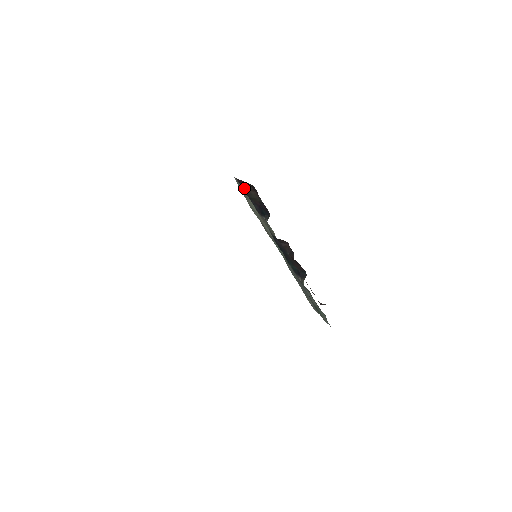
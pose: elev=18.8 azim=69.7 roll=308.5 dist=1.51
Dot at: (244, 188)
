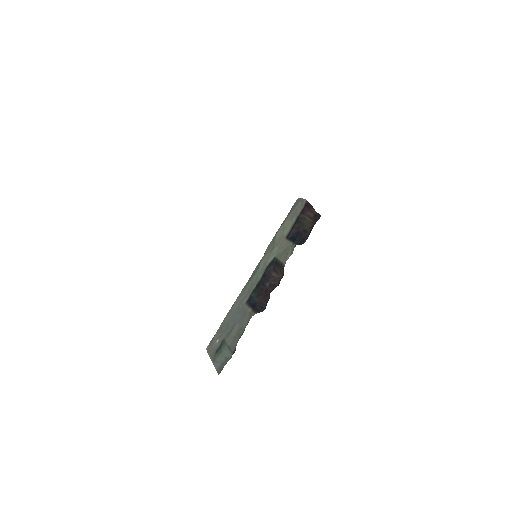
Dot at: (304, 211)
